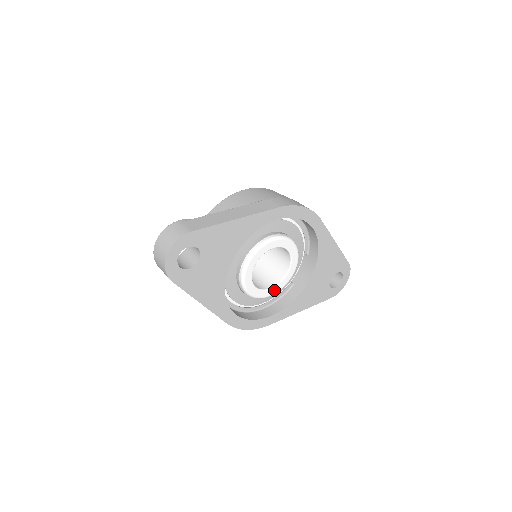
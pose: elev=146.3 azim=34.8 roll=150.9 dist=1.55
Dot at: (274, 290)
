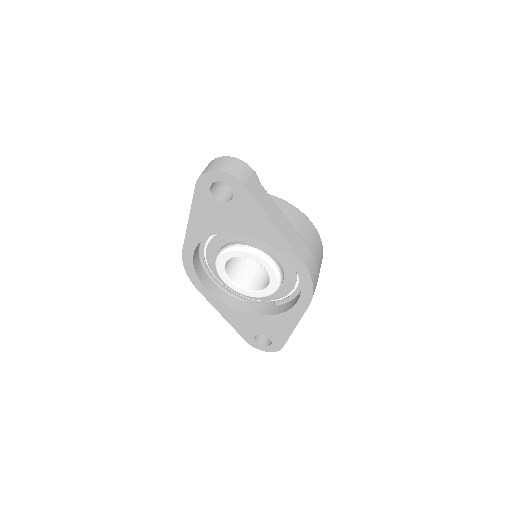
Dot at: (230, 283)
